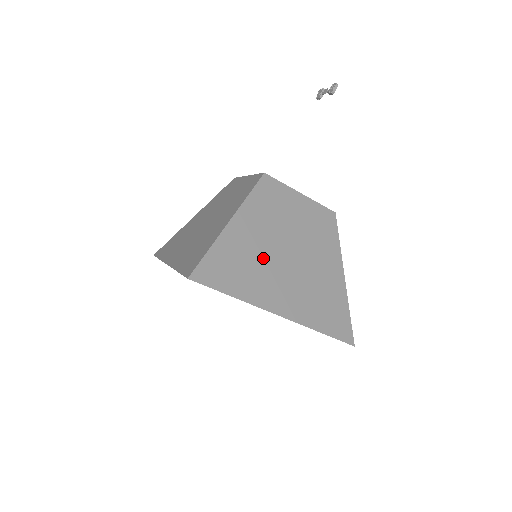
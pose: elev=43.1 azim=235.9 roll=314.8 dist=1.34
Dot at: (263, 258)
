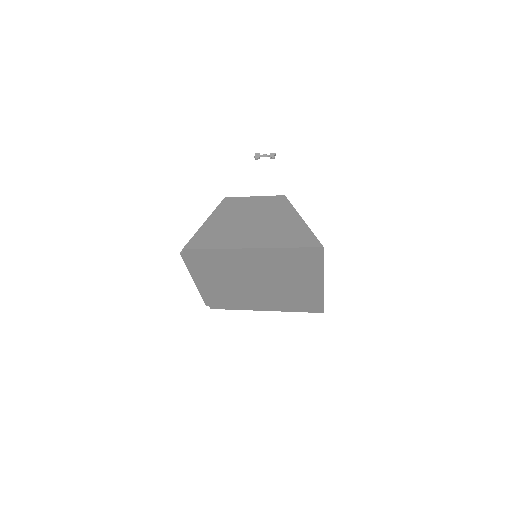
Dot at: occluded
